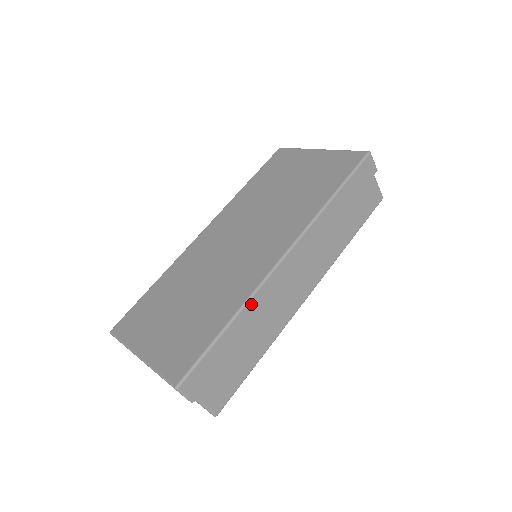
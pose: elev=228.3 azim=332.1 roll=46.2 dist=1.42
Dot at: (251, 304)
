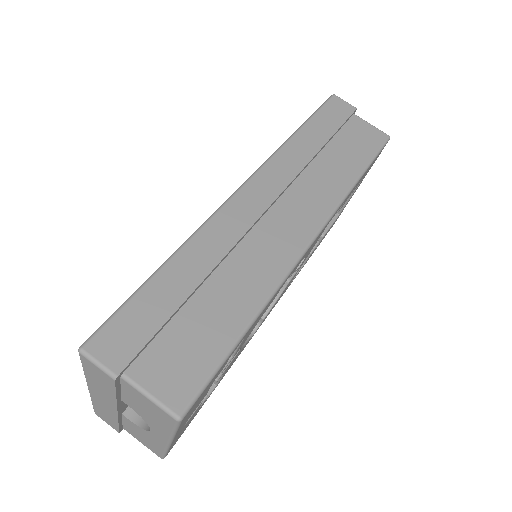
Dot at: (199, 239)
